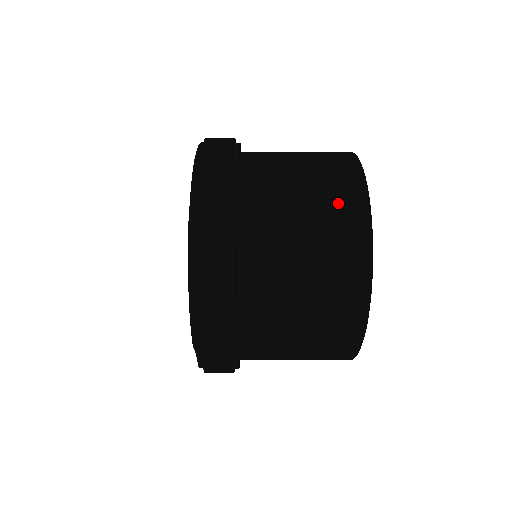
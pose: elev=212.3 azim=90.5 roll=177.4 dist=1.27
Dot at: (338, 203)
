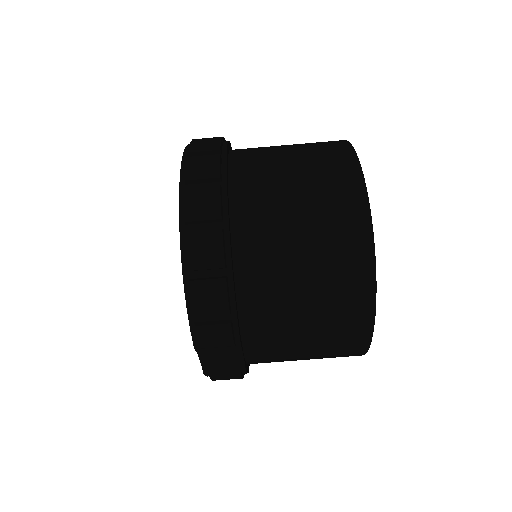
Dot at: (332, 185)
